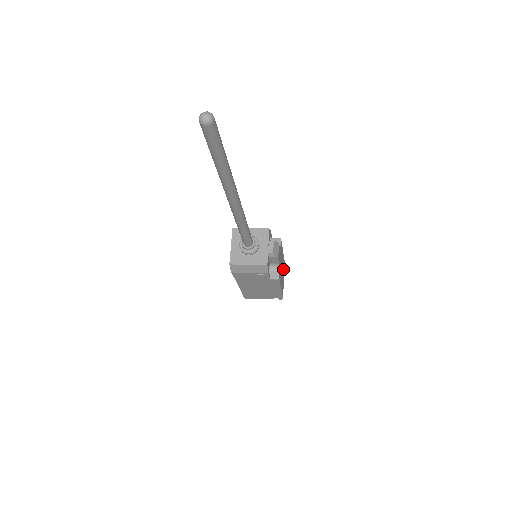
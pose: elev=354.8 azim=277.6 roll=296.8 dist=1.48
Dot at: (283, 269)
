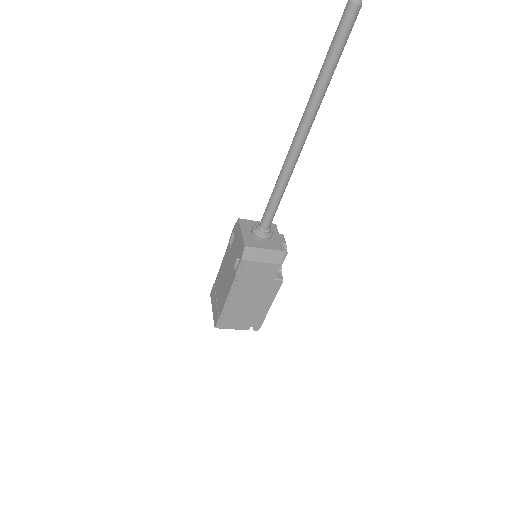
Dot at: occluded
